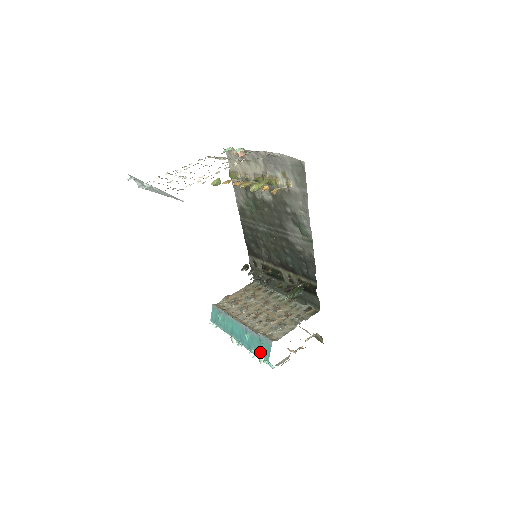
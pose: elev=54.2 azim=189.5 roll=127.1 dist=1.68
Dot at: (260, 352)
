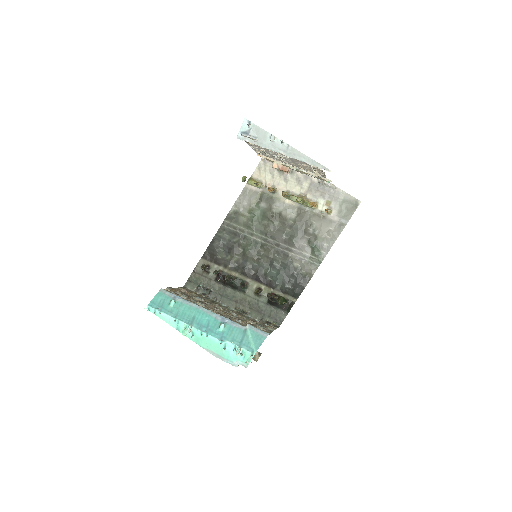
Dot at: (241, 343)
